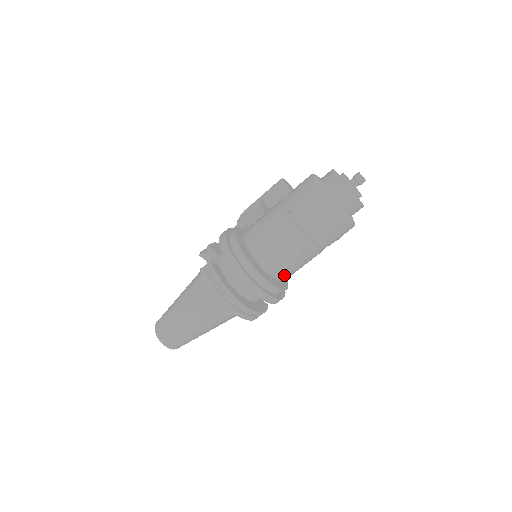
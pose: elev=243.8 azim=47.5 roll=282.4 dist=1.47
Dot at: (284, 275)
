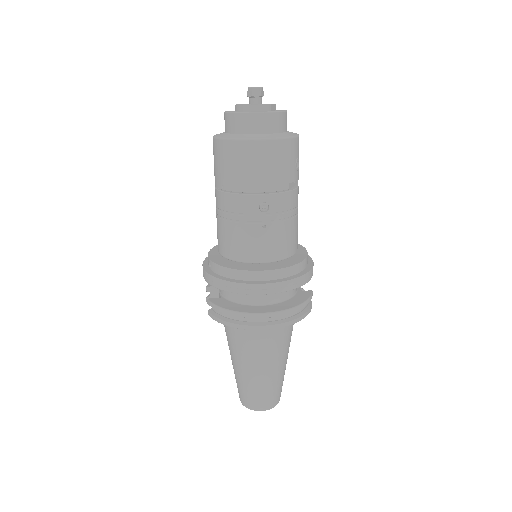
Dot at: (280, 250)
